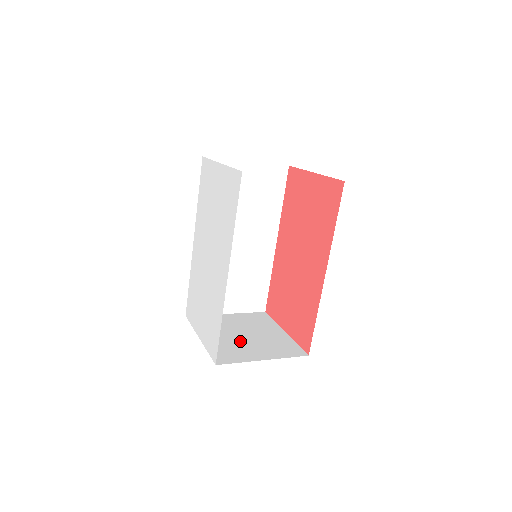
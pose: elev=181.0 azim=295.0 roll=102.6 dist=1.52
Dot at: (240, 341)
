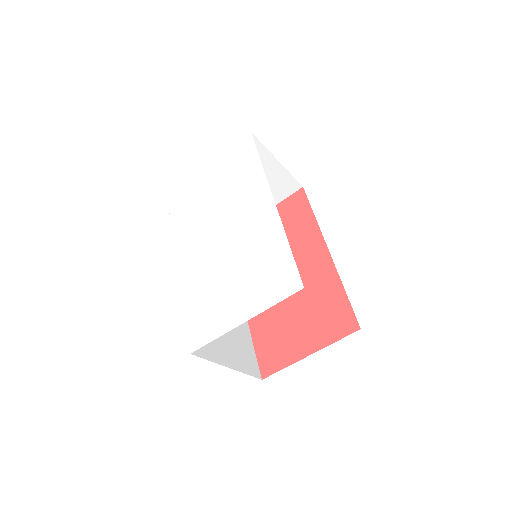
Dot at: occluded
